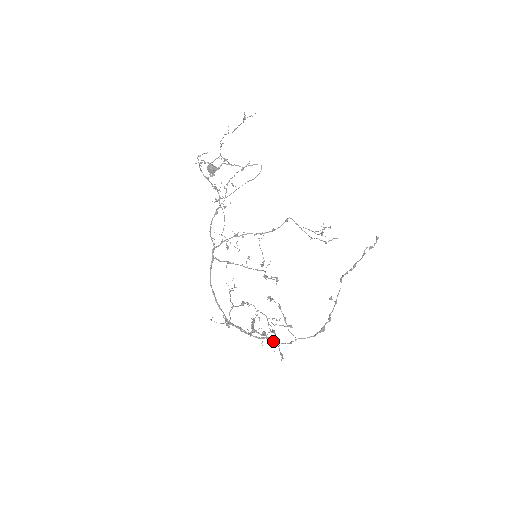
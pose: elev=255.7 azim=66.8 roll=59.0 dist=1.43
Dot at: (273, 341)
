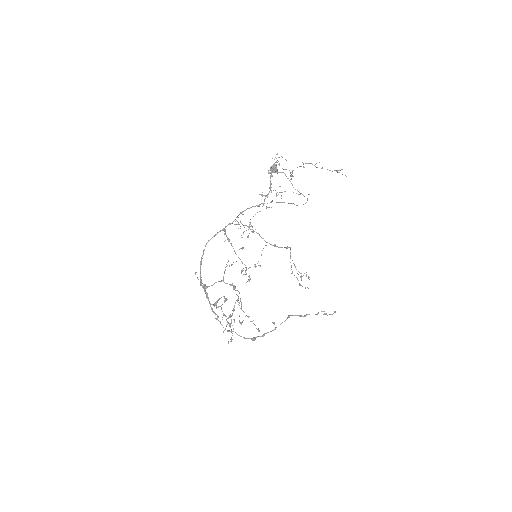
Dot at: (230, 325)
